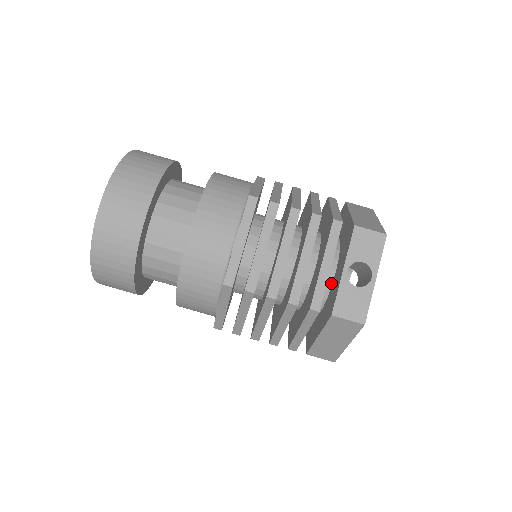
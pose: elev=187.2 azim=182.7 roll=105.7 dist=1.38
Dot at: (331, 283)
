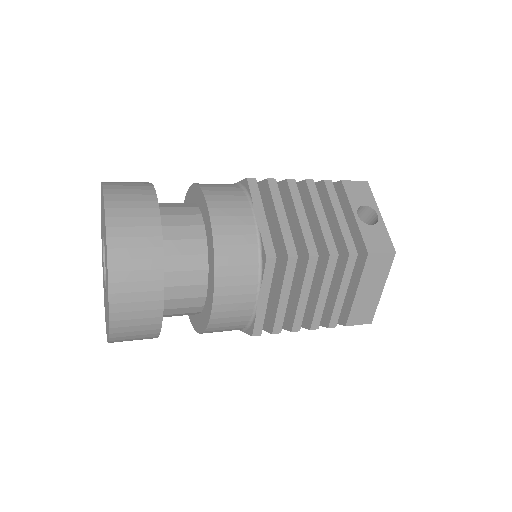
Dot at: occluded
